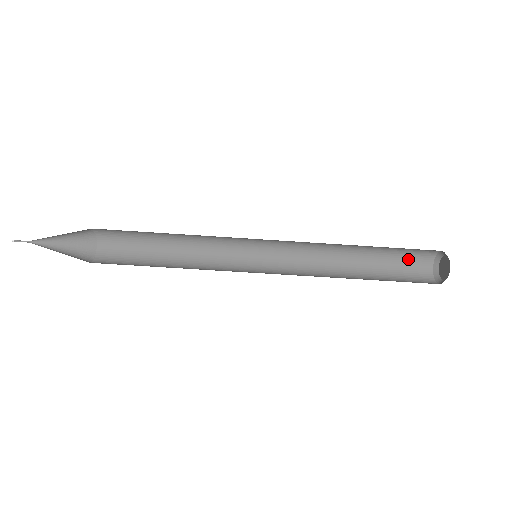
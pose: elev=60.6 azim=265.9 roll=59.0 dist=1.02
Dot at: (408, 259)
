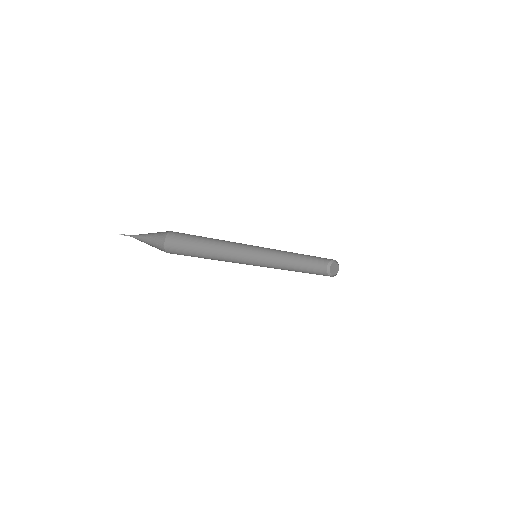
Dot at: (319, 261)
